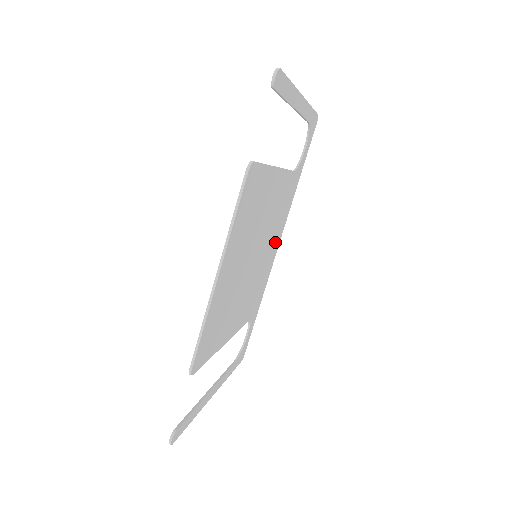
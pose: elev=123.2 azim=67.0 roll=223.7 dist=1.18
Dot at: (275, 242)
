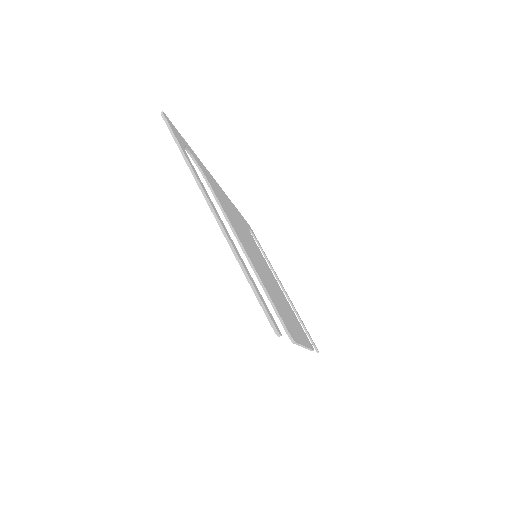
Dot at: (226, 200)
